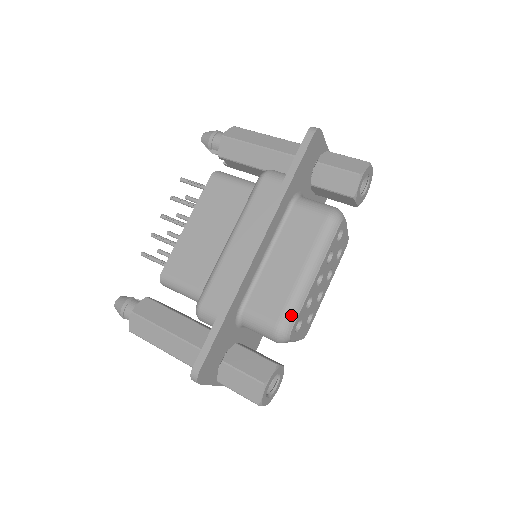
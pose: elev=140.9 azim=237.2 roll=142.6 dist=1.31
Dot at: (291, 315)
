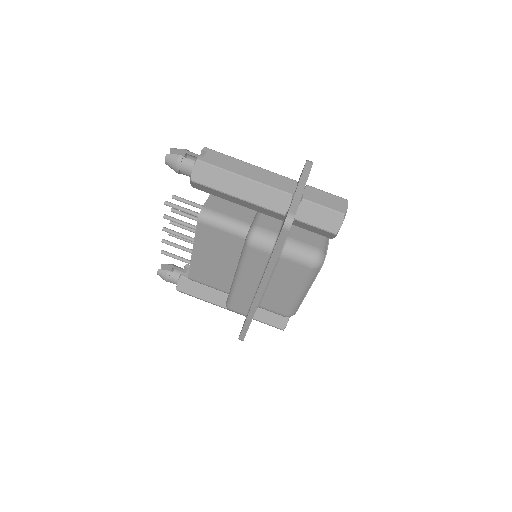
Dot at: (294, 311)
